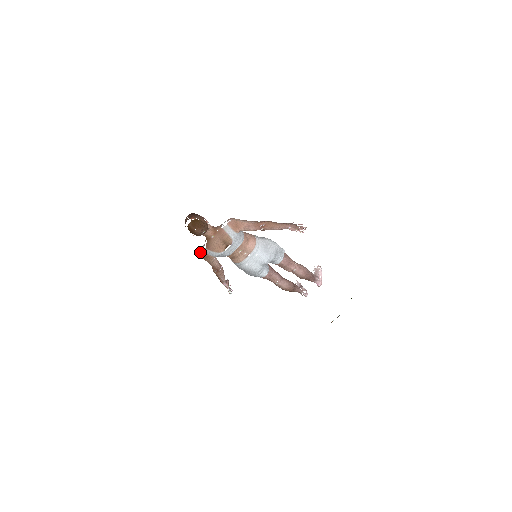
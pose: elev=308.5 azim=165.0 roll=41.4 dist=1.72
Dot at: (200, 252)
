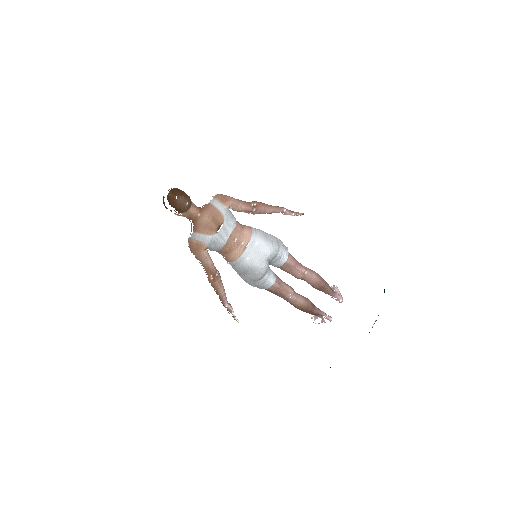
Dot at: (188, 243)
